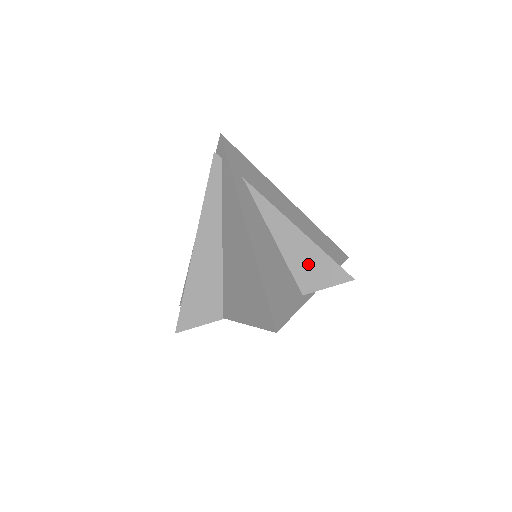
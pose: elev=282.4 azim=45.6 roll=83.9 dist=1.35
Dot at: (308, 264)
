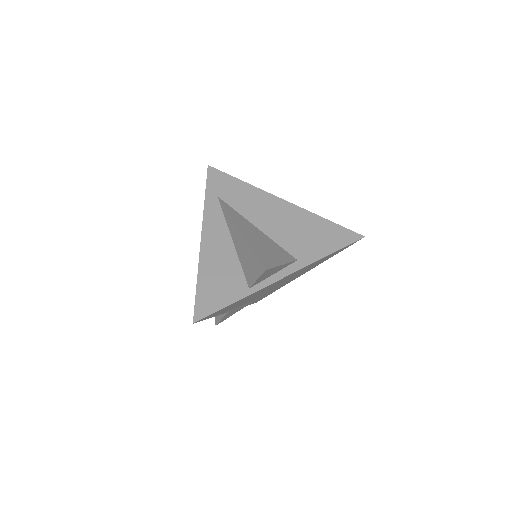
Dot at: (247, 261)
